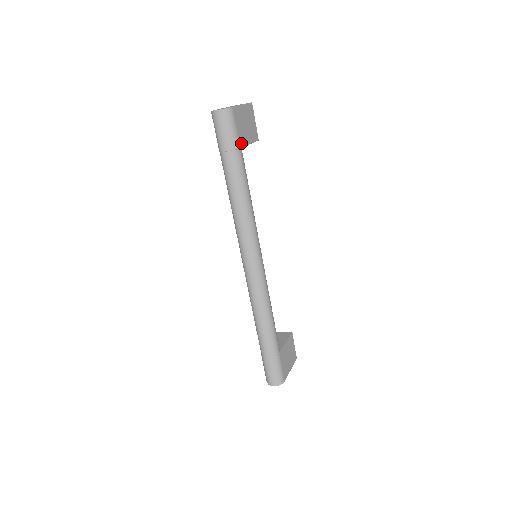
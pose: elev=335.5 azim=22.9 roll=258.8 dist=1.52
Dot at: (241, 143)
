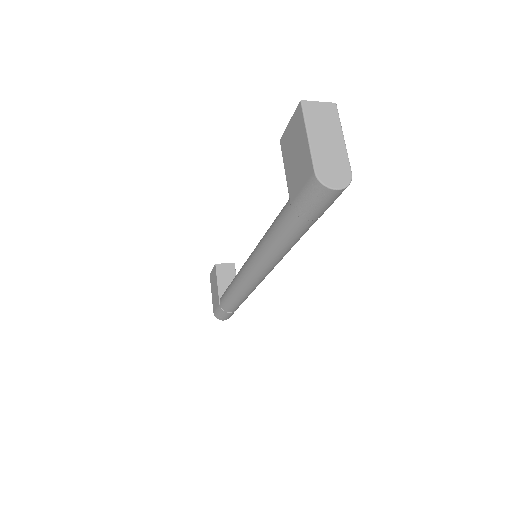
Dot at: occluded
